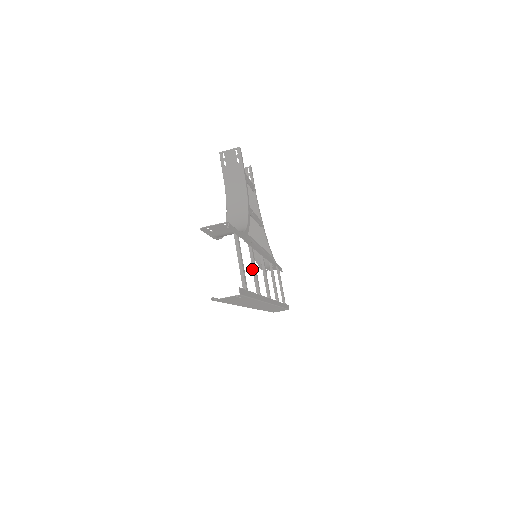
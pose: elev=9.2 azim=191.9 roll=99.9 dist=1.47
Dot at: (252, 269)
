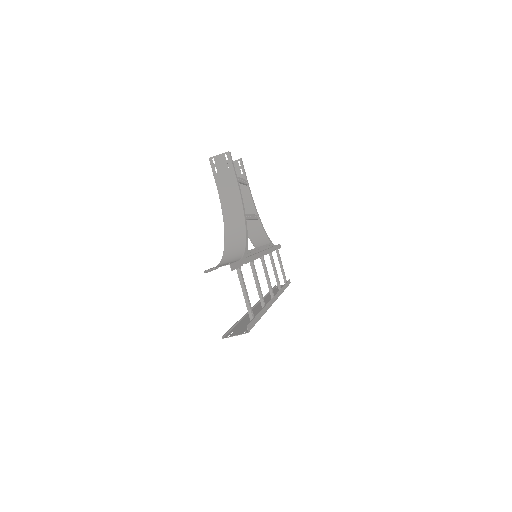
Dot at: (255, 282)
